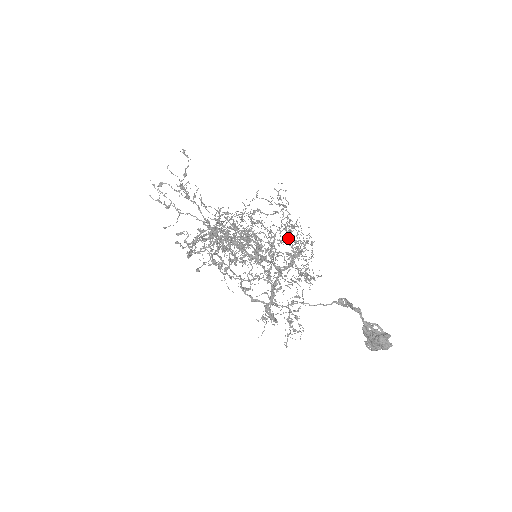
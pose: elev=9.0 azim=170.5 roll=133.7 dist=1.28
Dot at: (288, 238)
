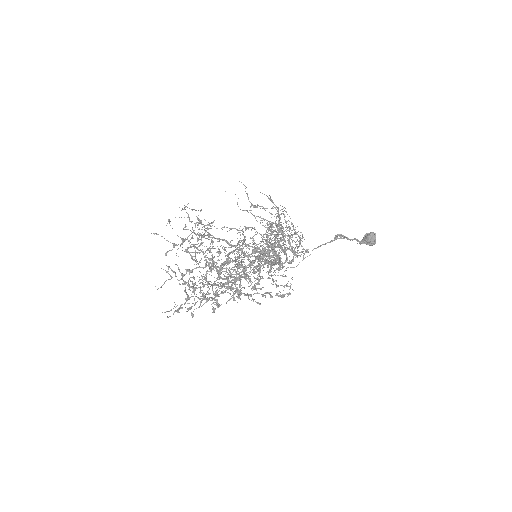
Dot at: (278, 233)
